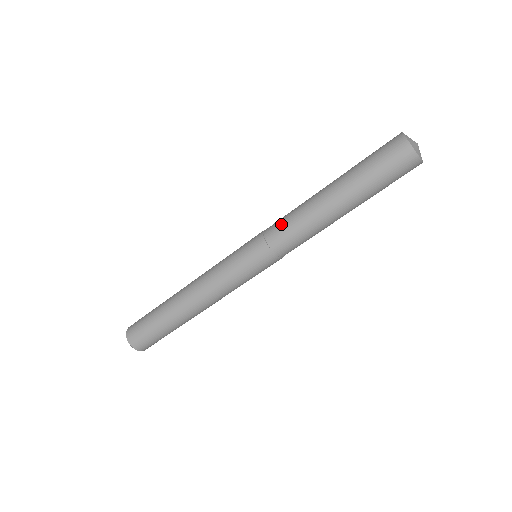
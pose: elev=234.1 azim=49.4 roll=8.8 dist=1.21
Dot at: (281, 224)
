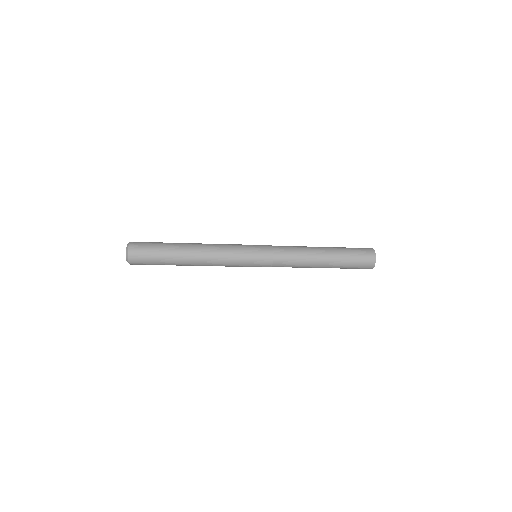
Dot at: (287, 261)
